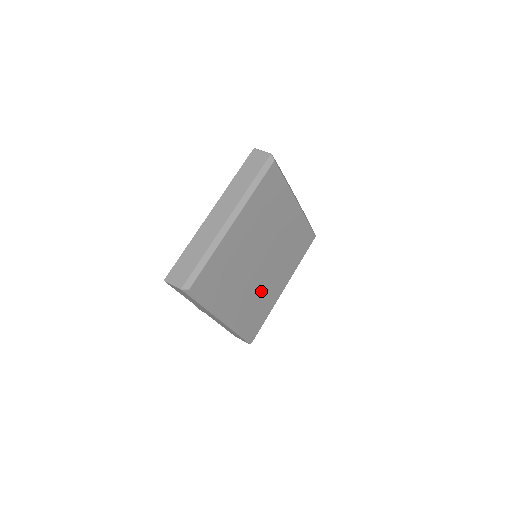
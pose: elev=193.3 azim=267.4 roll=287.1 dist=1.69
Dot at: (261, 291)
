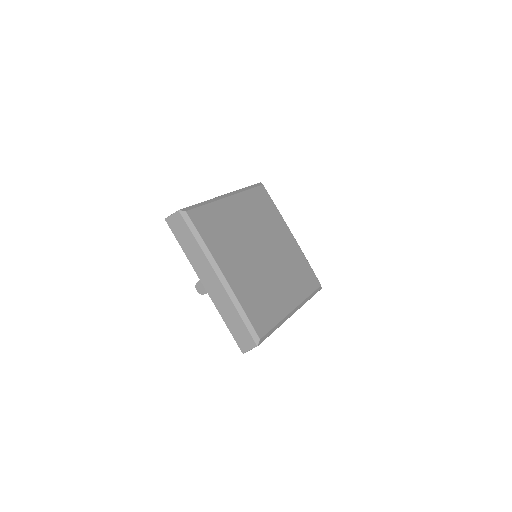
Dot at: (264, 285)
